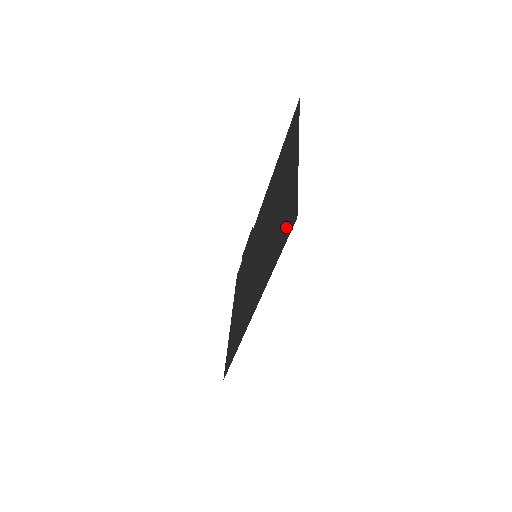
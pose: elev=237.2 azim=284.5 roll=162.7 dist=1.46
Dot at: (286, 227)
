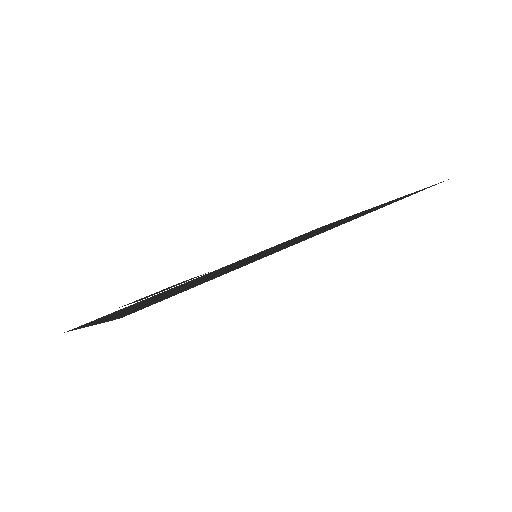
Dot at: occluded
